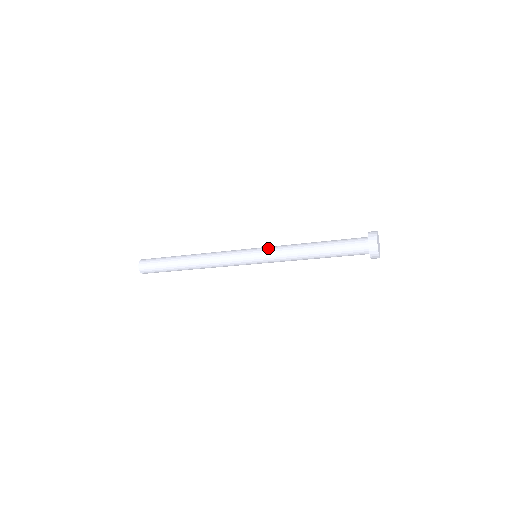
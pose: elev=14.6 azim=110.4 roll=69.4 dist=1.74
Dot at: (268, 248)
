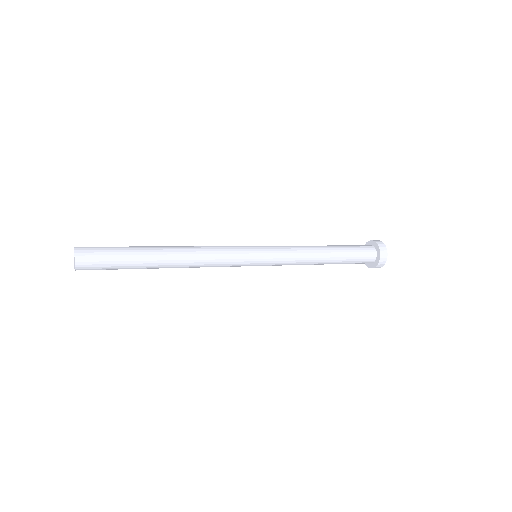
Dot at: (278, 253)
